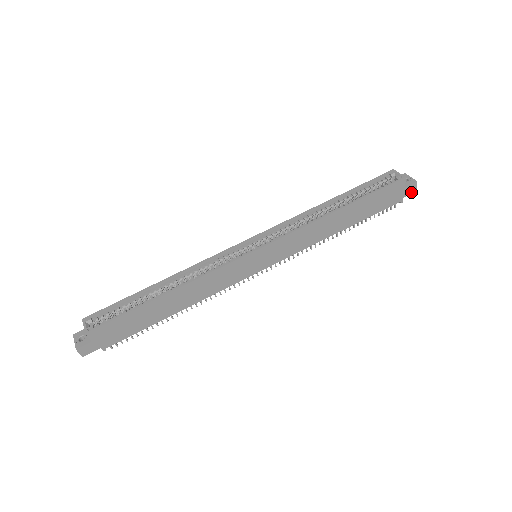
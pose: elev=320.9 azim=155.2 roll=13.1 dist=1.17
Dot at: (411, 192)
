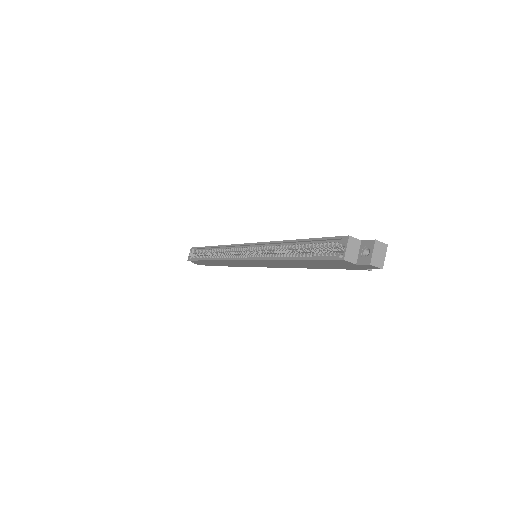
Dot at: (374, 268)
